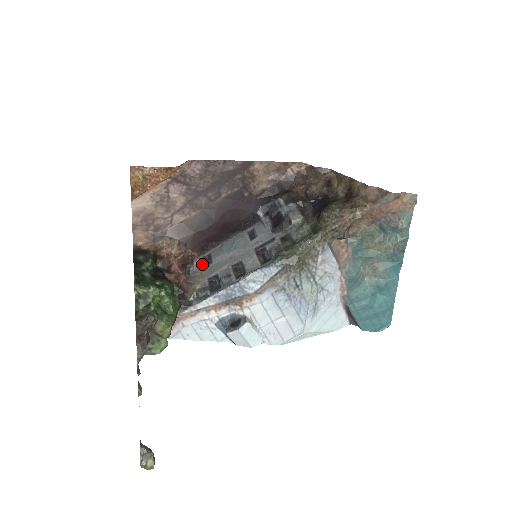
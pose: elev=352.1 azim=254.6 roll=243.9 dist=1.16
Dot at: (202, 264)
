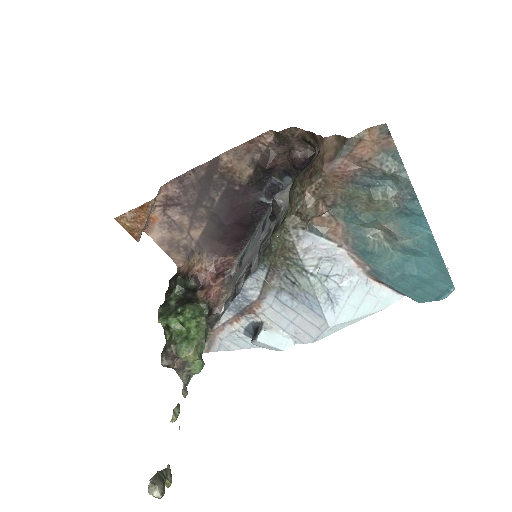
Dot at: (237, 266)
